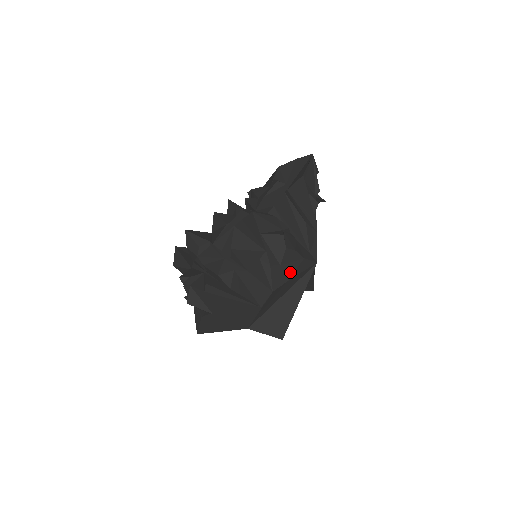
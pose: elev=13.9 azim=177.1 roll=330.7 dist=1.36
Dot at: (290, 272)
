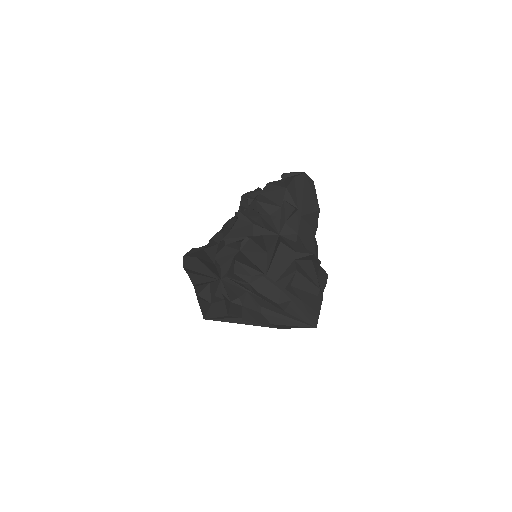
Dot at: occluded
